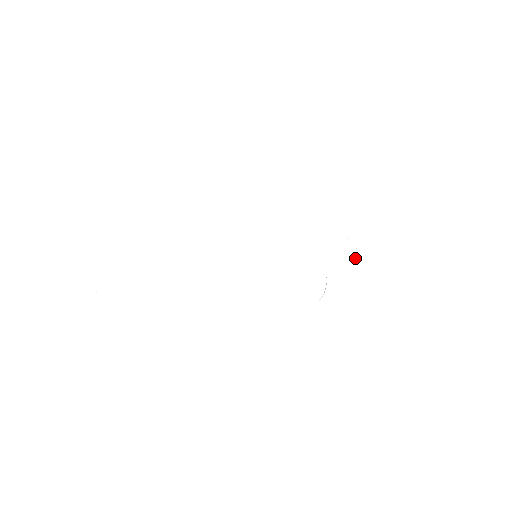
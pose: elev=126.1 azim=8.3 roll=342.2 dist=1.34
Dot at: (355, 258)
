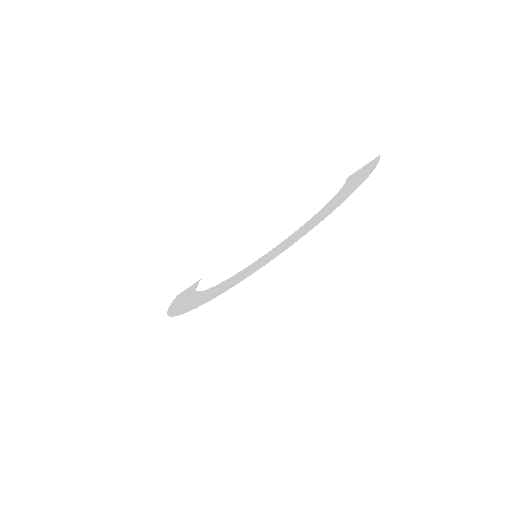
Dot at: (349, 195)
